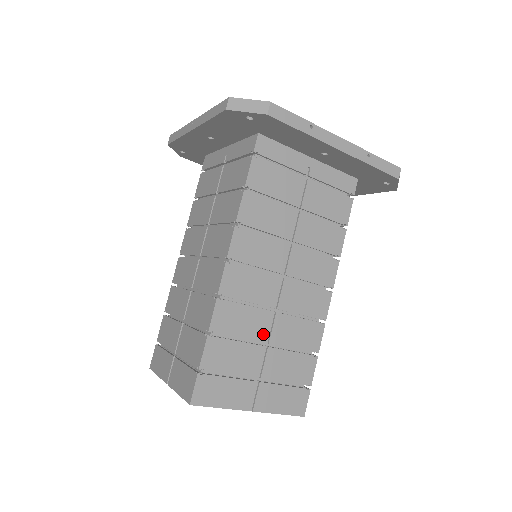
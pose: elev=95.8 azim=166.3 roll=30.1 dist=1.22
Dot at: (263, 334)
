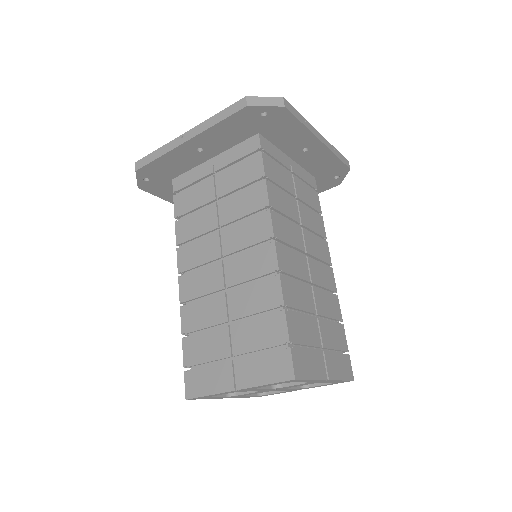
Dot at: (312, 306)
